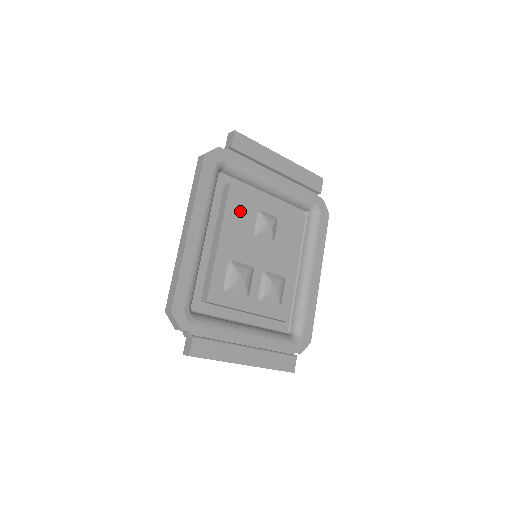
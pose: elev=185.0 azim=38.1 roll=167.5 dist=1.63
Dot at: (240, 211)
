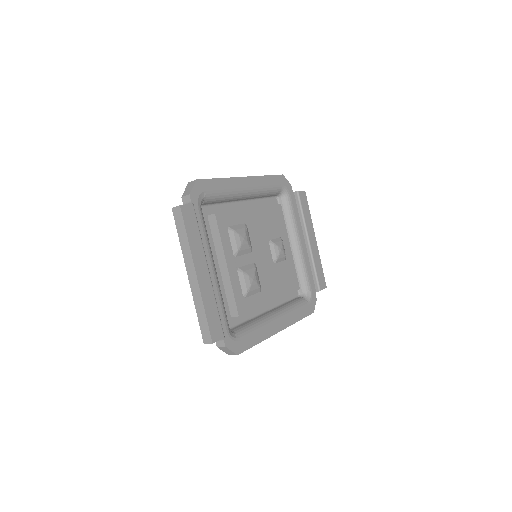
Dot at: (273, 220)
